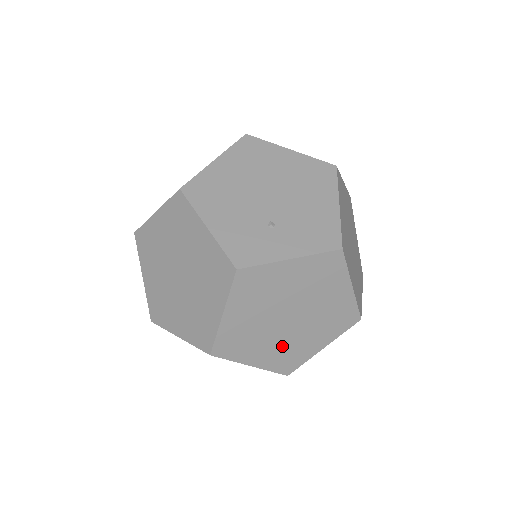
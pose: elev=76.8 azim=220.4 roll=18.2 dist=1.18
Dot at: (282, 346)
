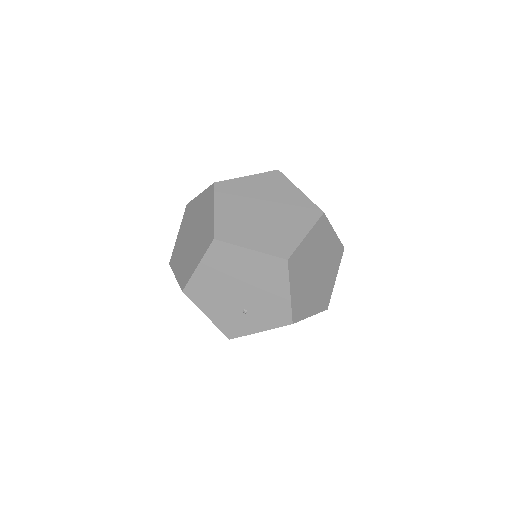
Dot at: occluded
